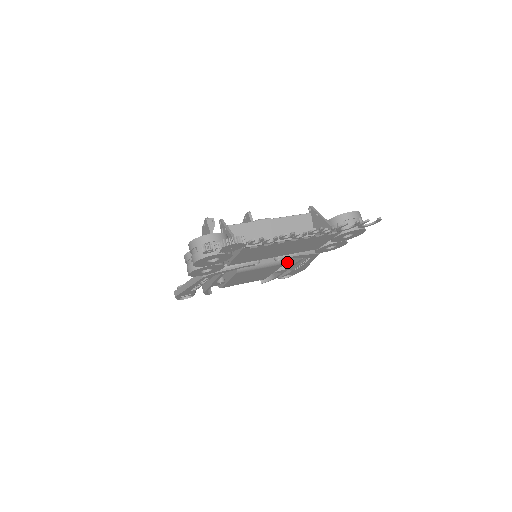
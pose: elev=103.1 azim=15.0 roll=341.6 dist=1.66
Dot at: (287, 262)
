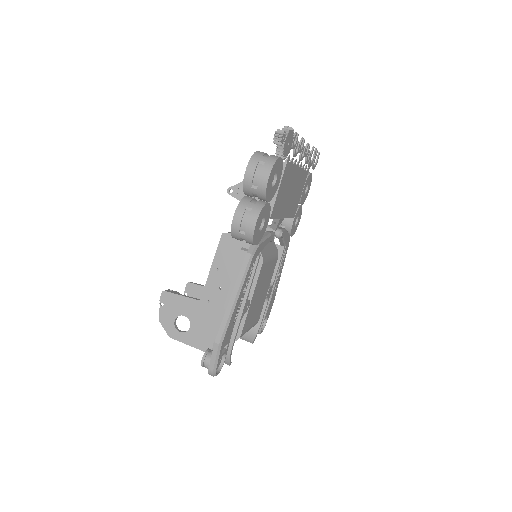
Dot at: occluded
